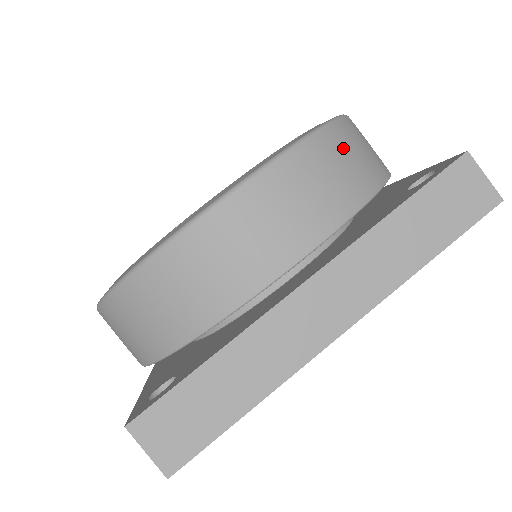
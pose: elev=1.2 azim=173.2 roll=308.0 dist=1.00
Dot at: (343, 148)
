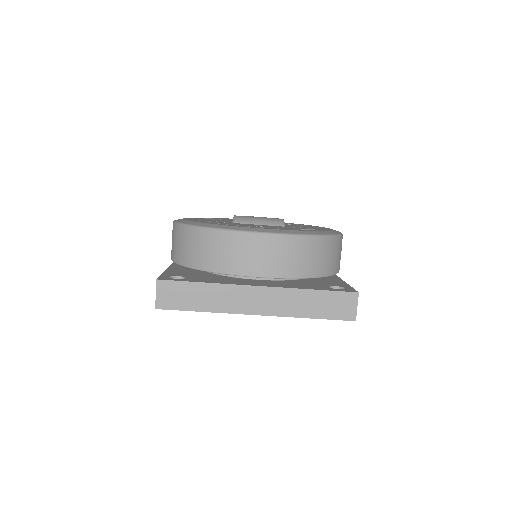
Dot at: (319, 250)
